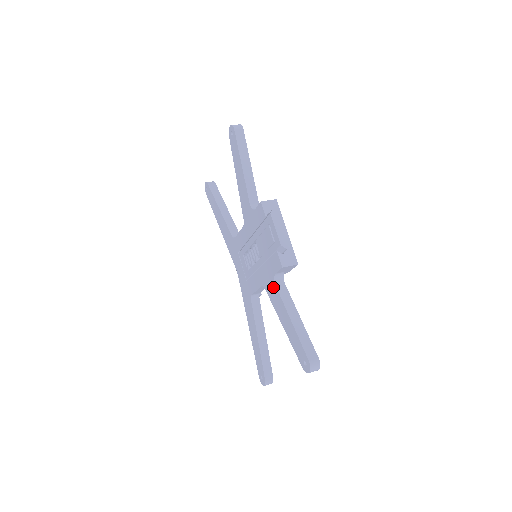
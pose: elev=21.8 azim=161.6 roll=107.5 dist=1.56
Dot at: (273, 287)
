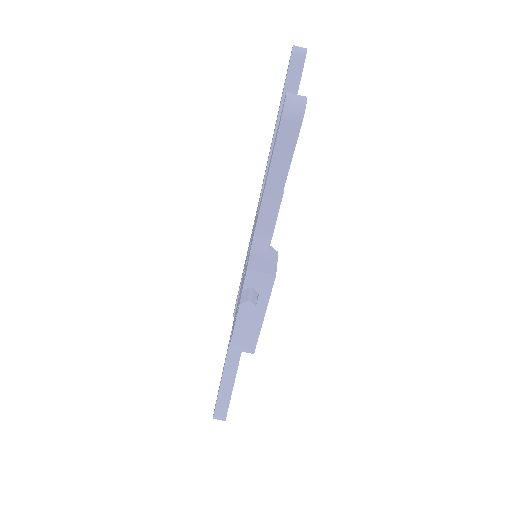
Dot at: occluded
